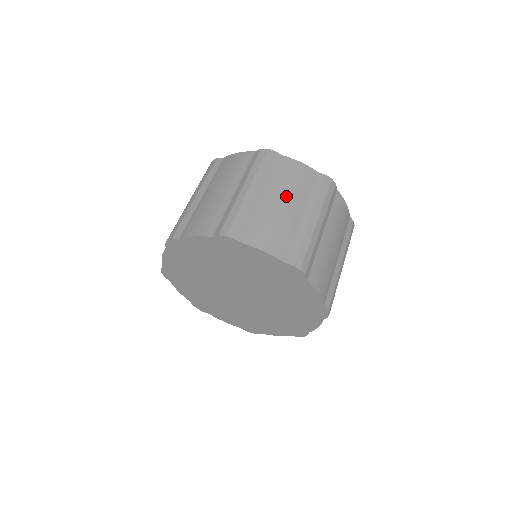
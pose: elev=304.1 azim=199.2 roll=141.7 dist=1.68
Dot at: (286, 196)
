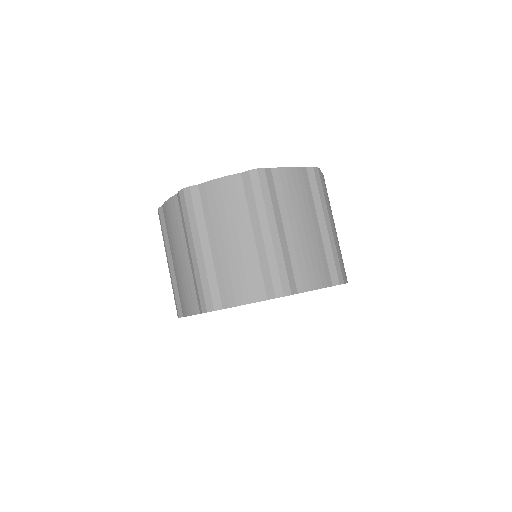
Dot at: (301, 217)
